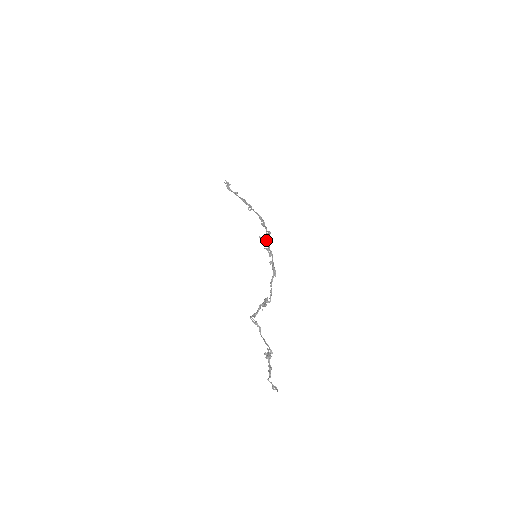
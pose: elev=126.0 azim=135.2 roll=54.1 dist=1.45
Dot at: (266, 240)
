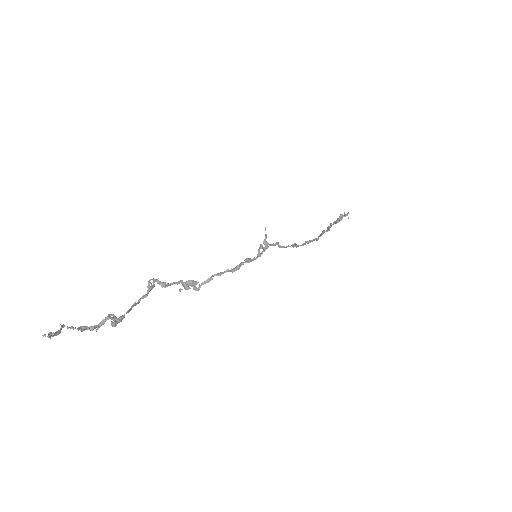
Dot at: (276, 242)
